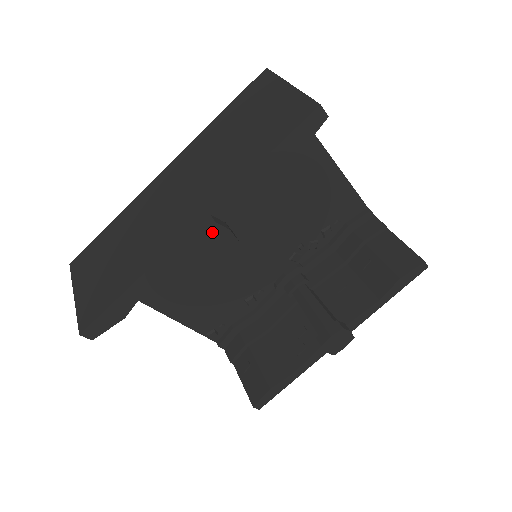
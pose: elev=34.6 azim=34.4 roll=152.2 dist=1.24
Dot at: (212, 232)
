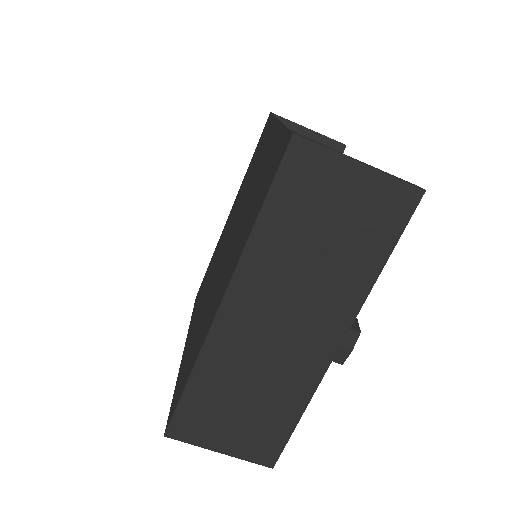
Dot at: (354, 337)
